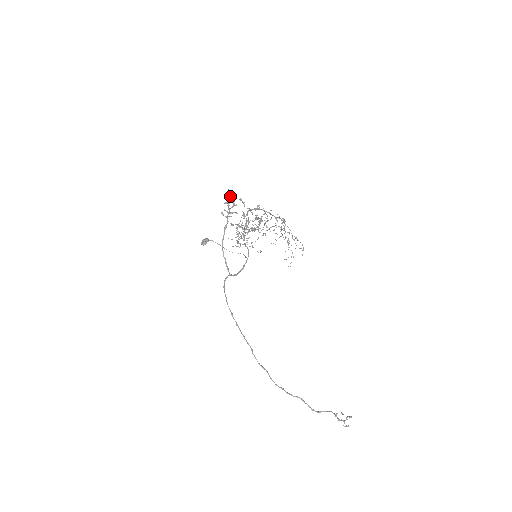
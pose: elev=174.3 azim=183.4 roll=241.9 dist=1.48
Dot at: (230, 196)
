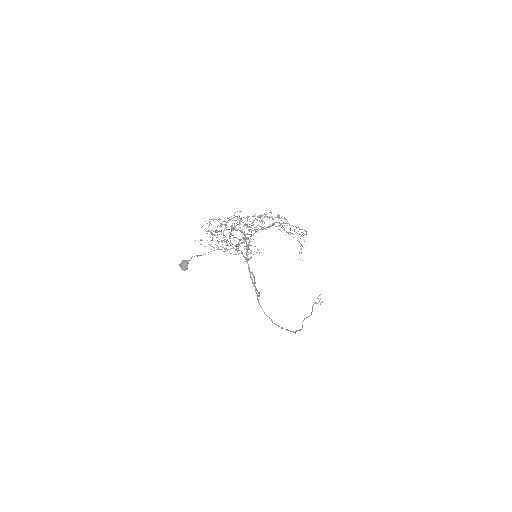
Dot at: (249, 240)
